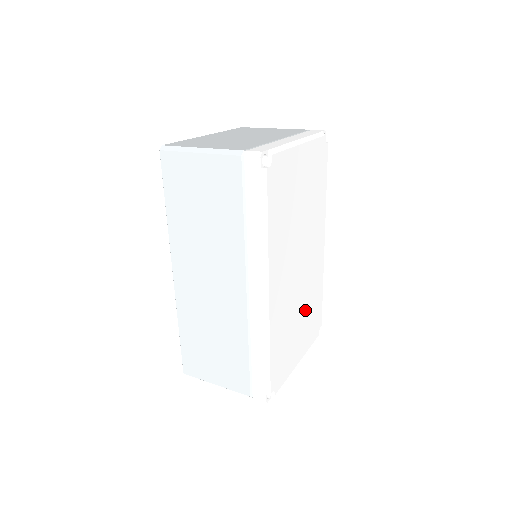
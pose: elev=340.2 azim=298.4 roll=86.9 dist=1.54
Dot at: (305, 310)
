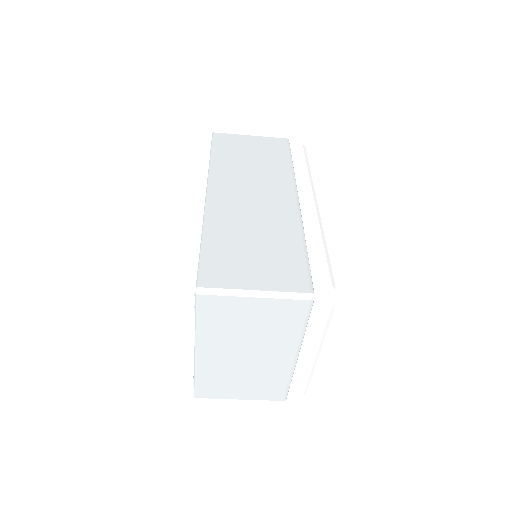
Dot at: occluded
